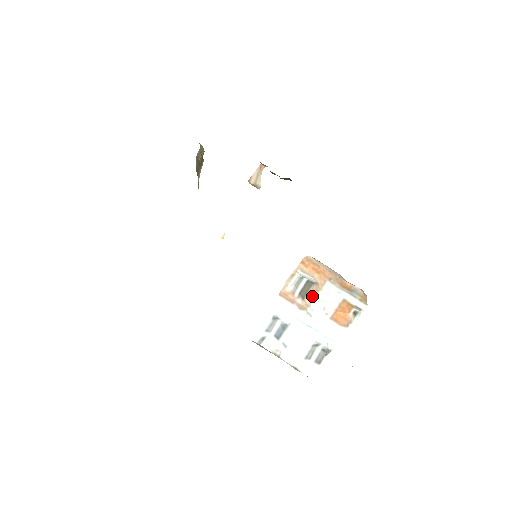
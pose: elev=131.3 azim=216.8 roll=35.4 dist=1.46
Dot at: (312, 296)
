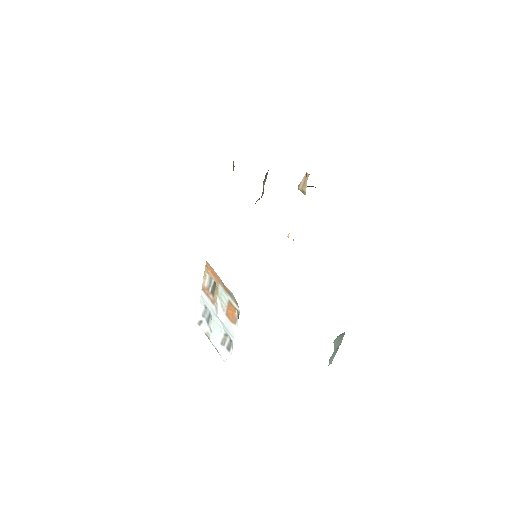
Dot at: (216, 294)
